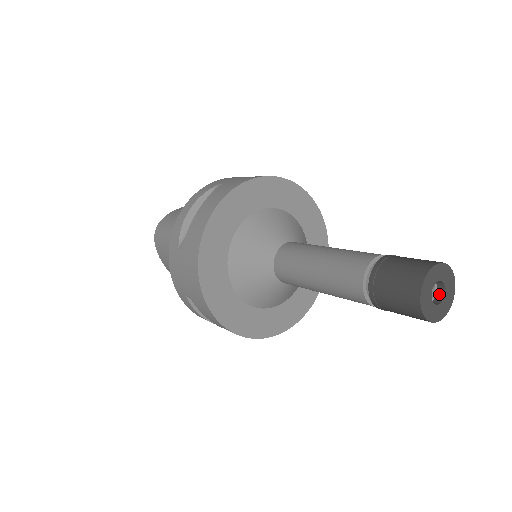
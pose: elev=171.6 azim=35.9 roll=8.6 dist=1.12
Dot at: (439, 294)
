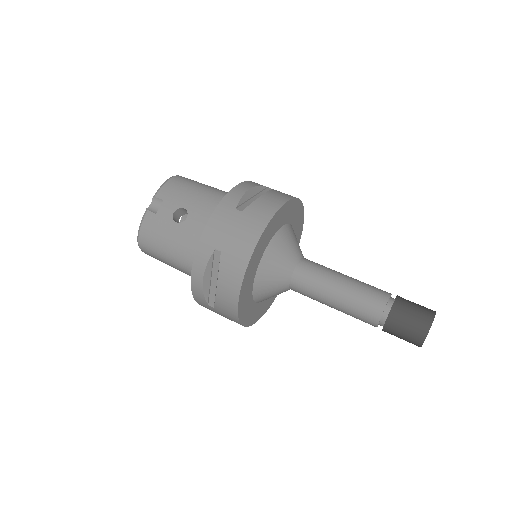
Dot at: occluded
